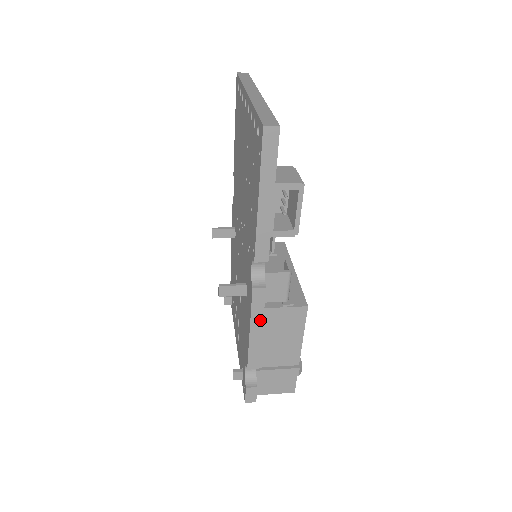
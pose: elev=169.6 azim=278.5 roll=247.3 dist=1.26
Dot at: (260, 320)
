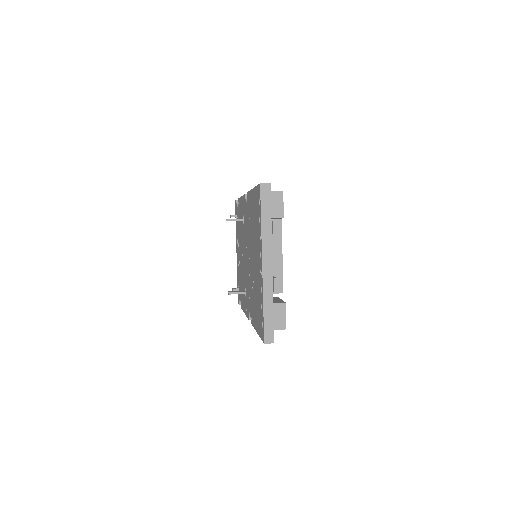
Dot at: occluded
